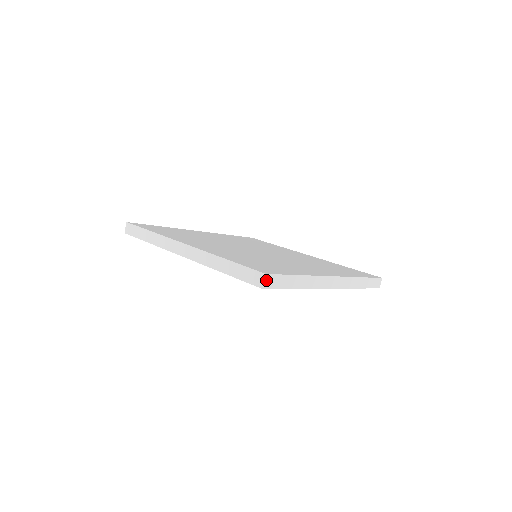
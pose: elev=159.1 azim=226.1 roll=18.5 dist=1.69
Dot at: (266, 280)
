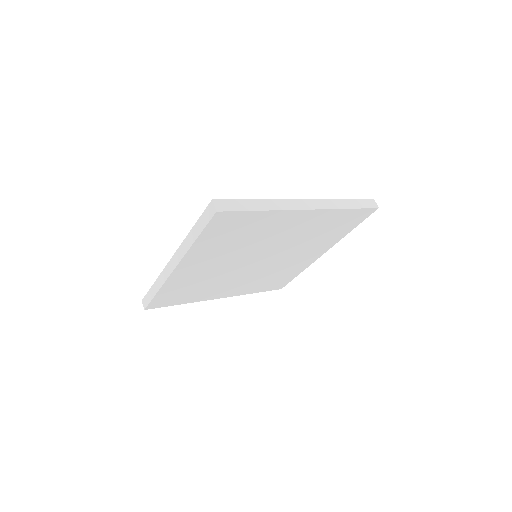
Dot at: (216, 205)
